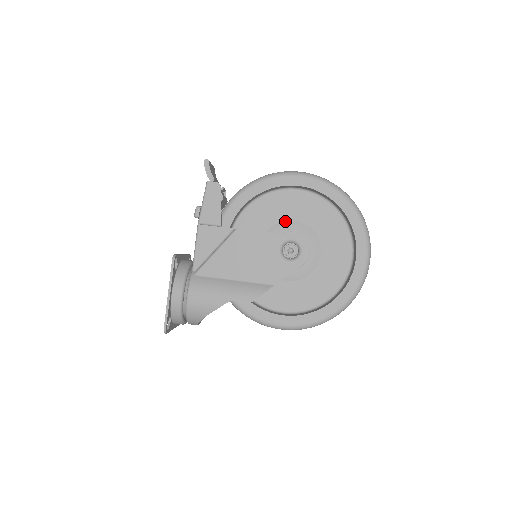
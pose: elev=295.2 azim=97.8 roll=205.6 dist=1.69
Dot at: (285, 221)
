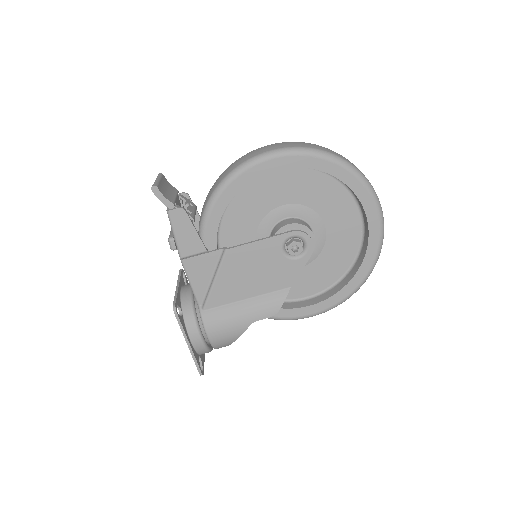
Dot at: (273, 210)
